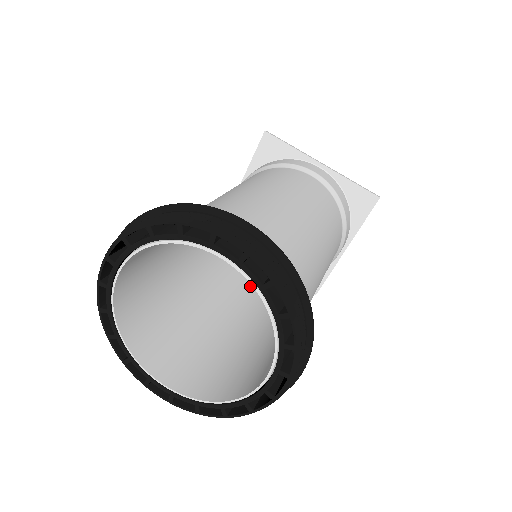
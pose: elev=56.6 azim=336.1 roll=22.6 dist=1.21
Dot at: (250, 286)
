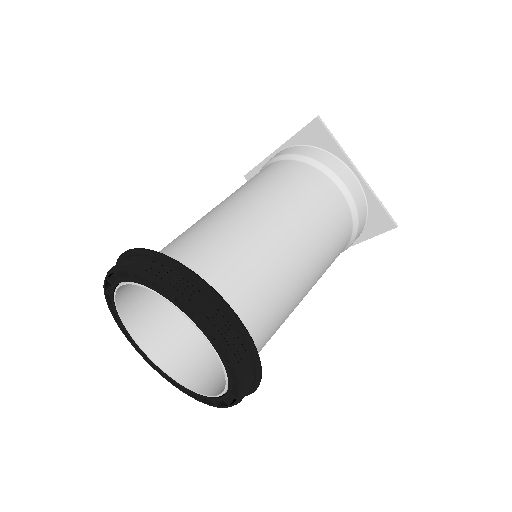
Dot at: occluded
